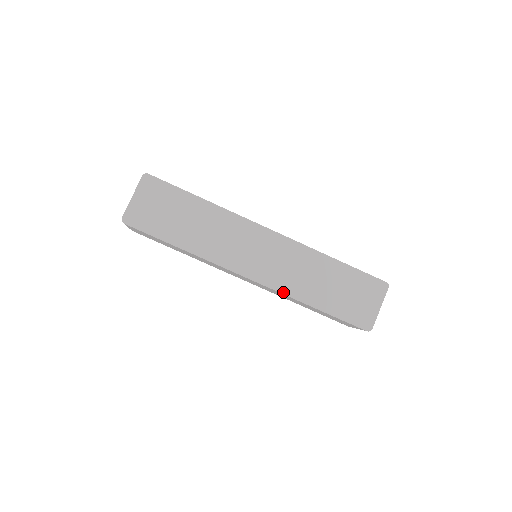
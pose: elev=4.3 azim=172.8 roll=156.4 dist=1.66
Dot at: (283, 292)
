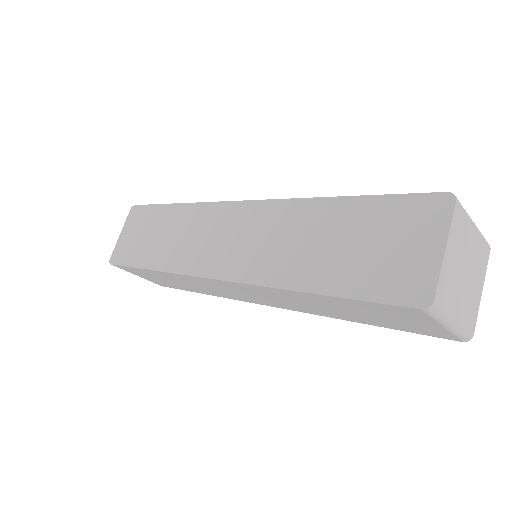
Dot at: (257, 282)
